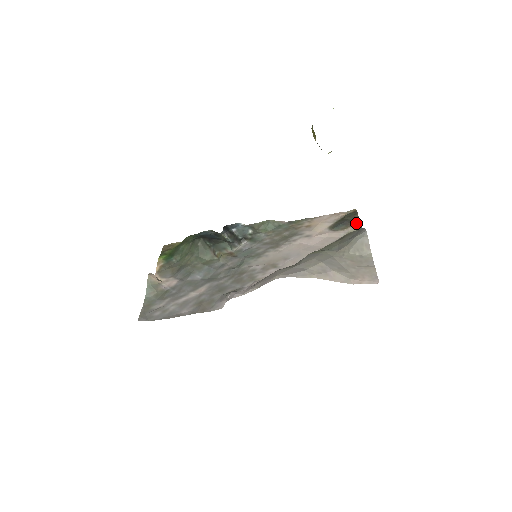
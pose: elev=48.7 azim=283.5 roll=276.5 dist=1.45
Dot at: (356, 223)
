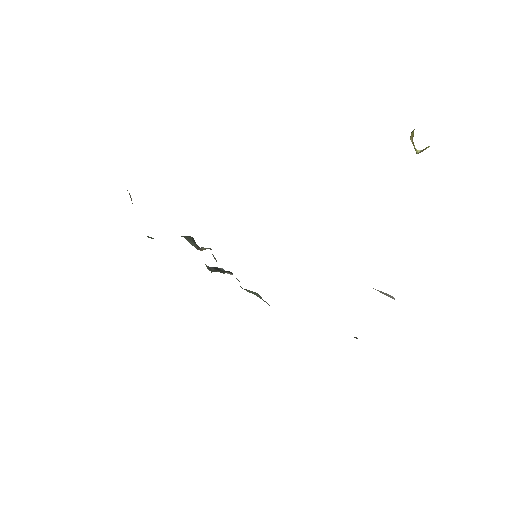
Dot at: occluded
